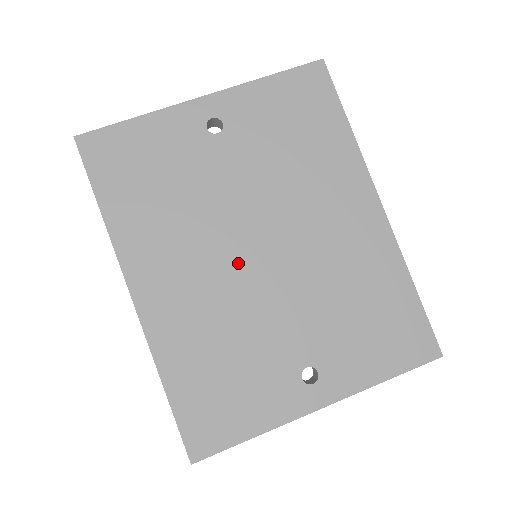
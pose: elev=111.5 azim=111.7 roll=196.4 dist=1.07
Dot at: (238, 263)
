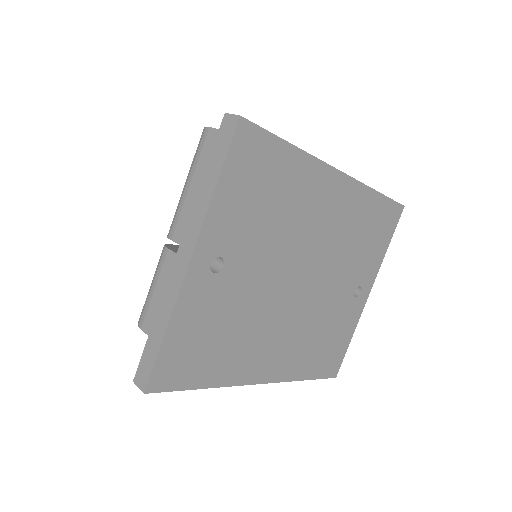
Dot at: (296, 303)
